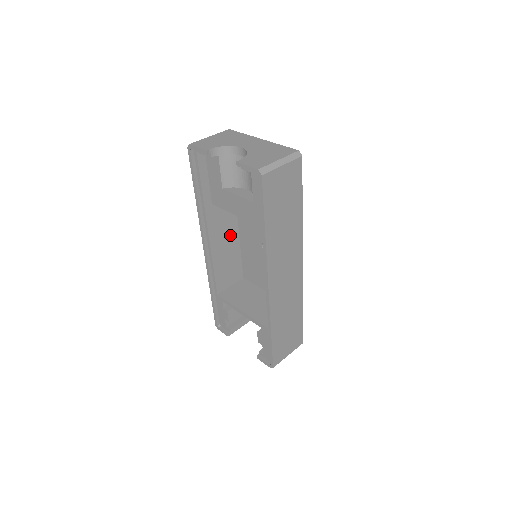
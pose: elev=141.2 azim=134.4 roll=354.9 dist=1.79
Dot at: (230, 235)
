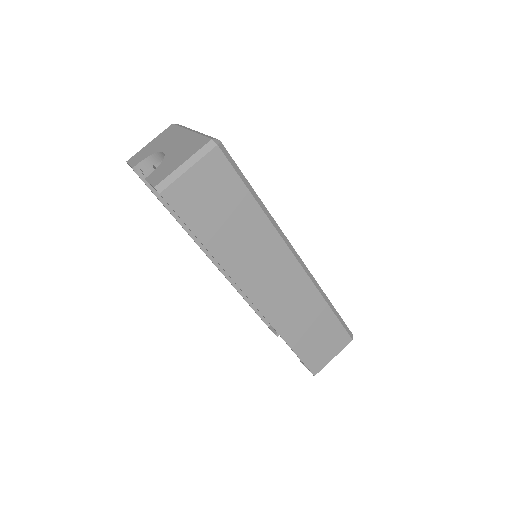
Dot at: occluded
